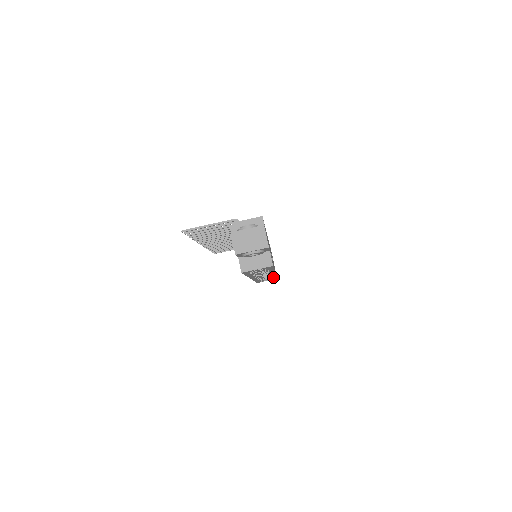
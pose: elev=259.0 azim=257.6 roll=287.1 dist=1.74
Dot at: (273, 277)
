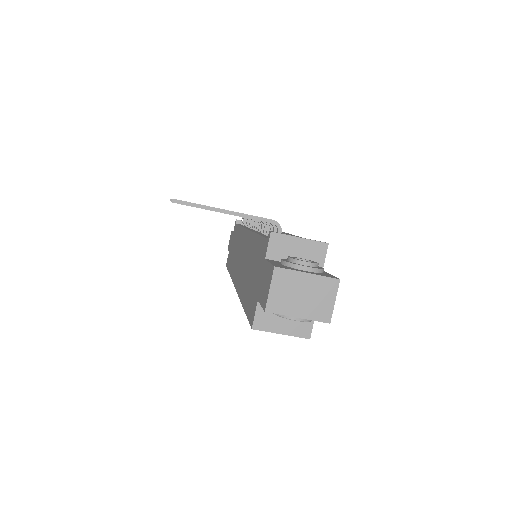
Dot at: occluded
